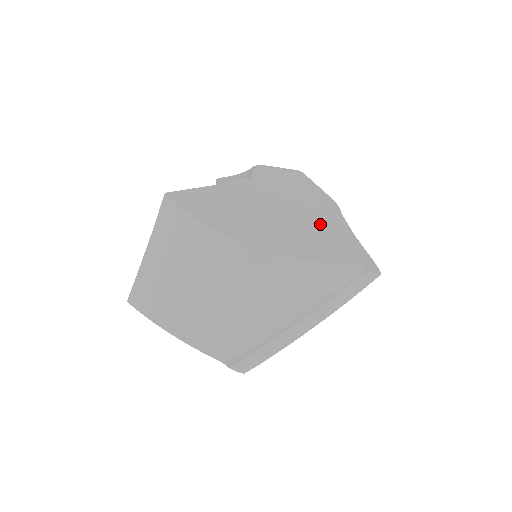
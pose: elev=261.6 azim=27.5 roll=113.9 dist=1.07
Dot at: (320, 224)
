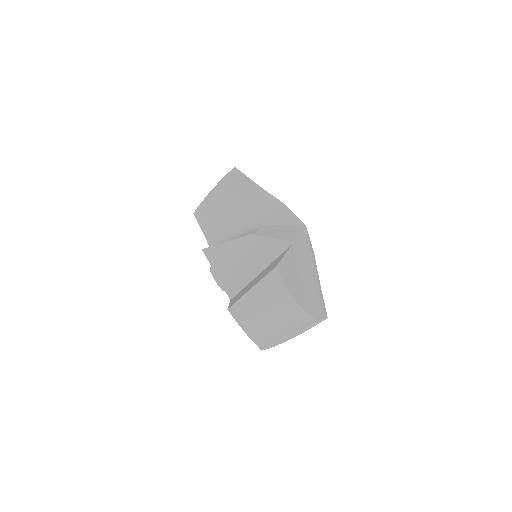
Dot at: (316, 284)
